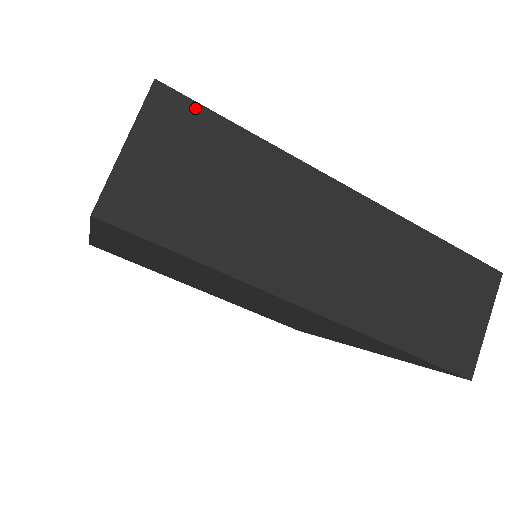
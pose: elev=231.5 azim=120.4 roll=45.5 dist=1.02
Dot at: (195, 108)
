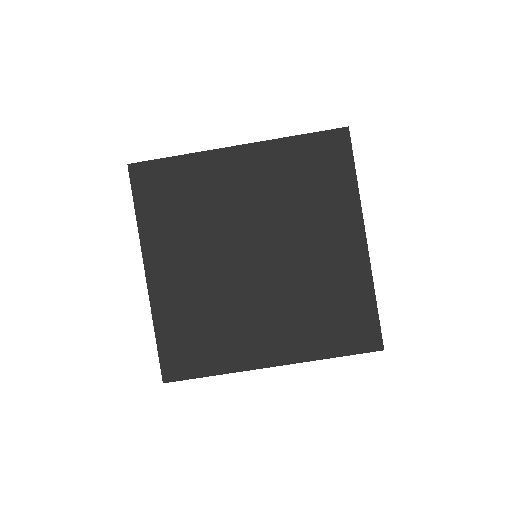
Dot at: occluded
